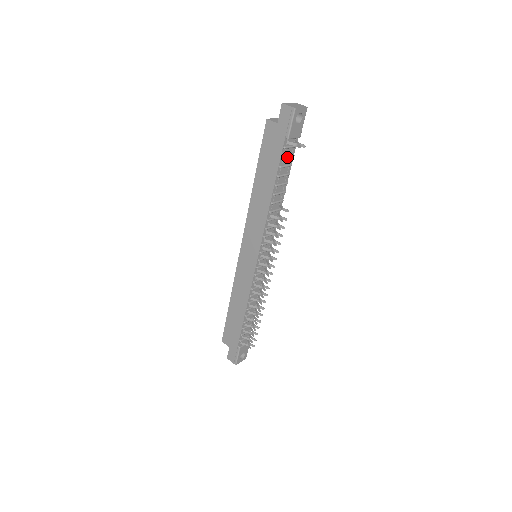
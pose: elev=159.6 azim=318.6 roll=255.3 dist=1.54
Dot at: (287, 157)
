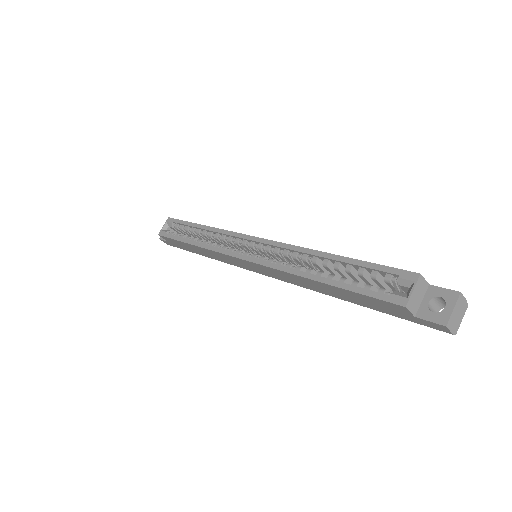
Dot at: occluded
